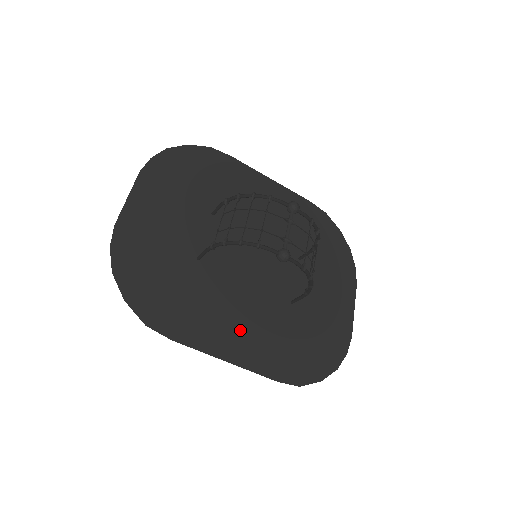
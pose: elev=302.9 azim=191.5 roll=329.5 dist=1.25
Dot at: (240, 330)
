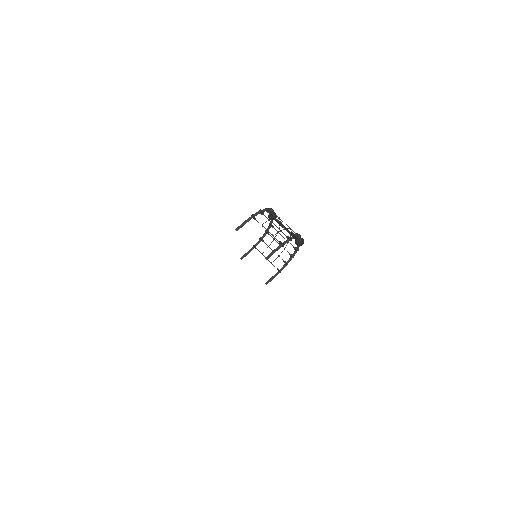
Dot at: occluded
